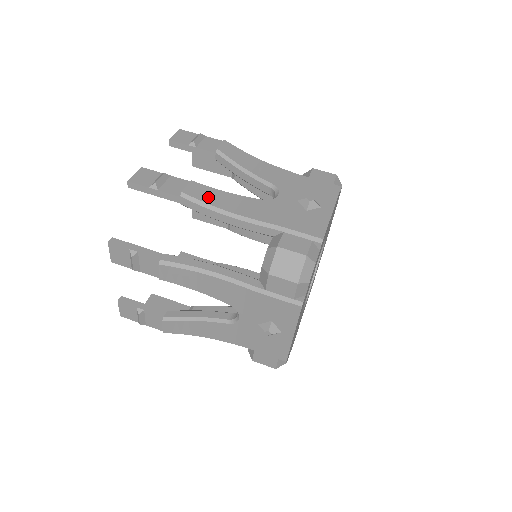
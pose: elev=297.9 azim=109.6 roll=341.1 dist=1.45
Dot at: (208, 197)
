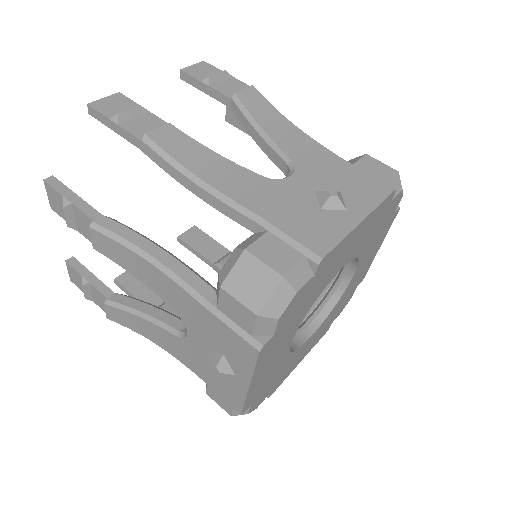
Dot at: (182, 151)
